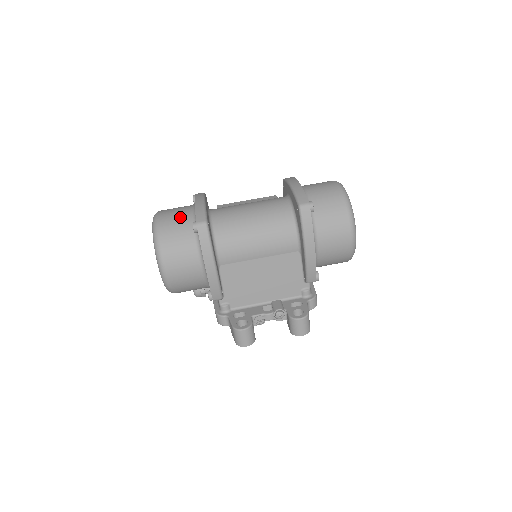
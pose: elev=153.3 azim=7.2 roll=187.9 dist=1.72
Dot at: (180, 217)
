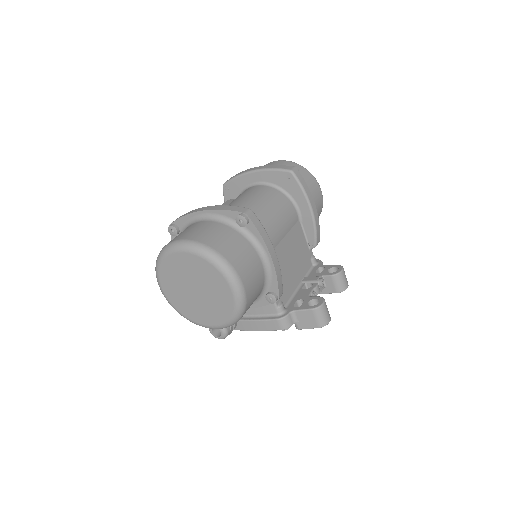
Dot at: (209, 228)
